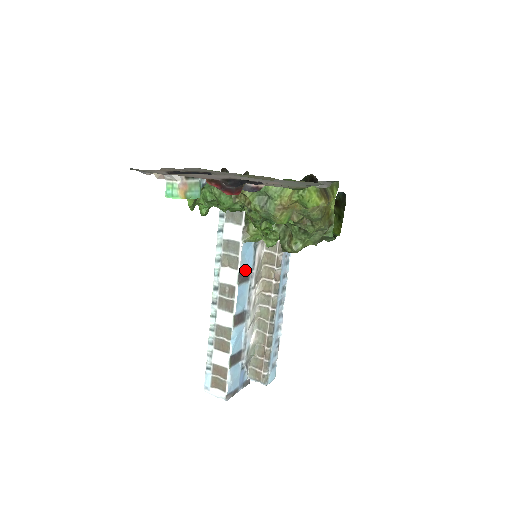
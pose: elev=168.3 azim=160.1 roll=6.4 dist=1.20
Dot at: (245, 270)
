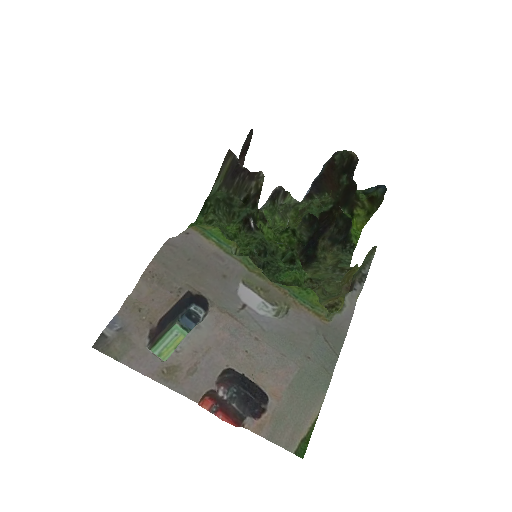
Dot at: occluded
